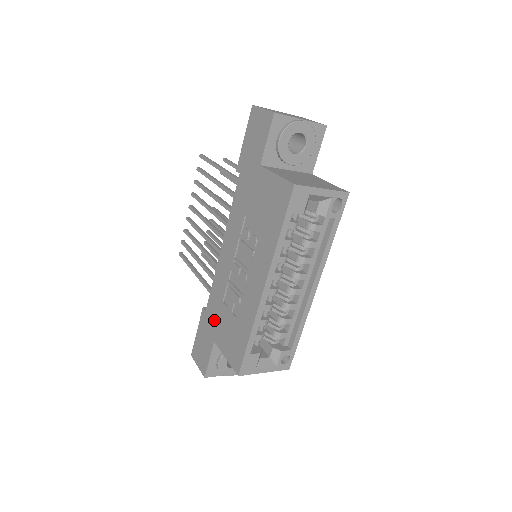
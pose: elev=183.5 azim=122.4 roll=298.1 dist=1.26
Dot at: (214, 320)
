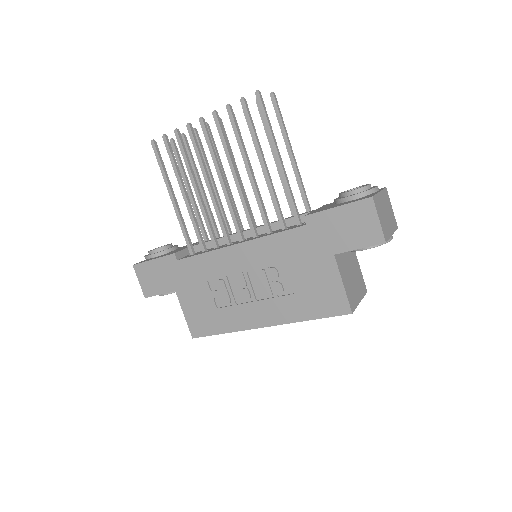
Dot at: (186, 279)
